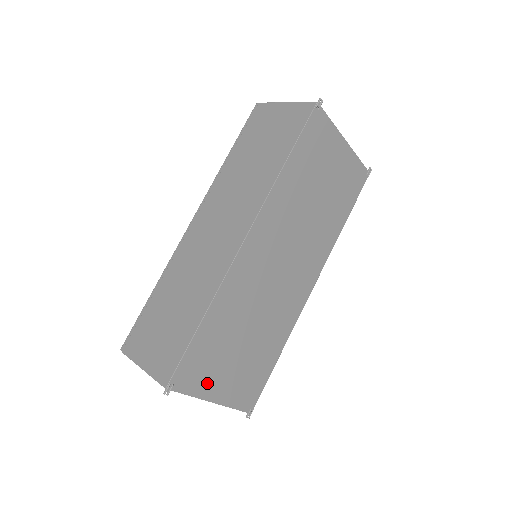
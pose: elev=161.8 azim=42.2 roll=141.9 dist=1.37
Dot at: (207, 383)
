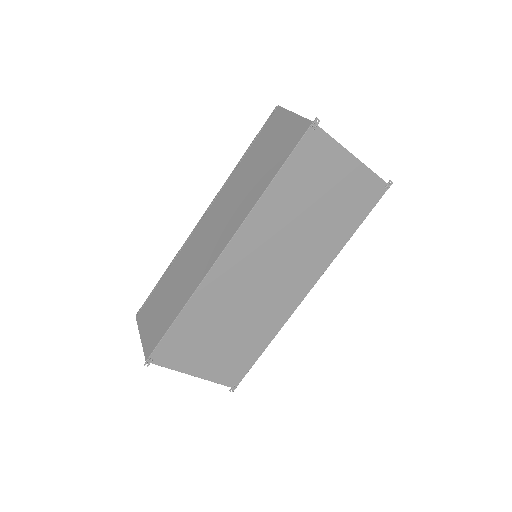
Dot at: (187, 361)
